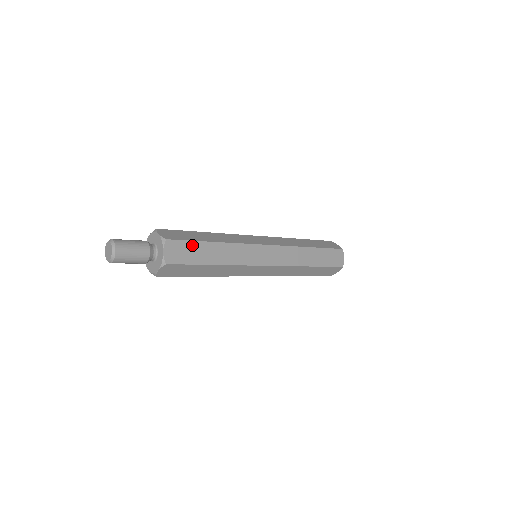
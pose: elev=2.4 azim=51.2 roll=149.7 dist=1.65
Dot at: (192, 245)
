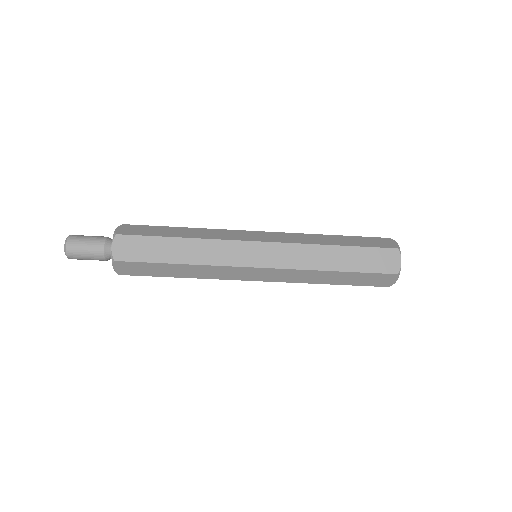
Dot at: (148, 241)
